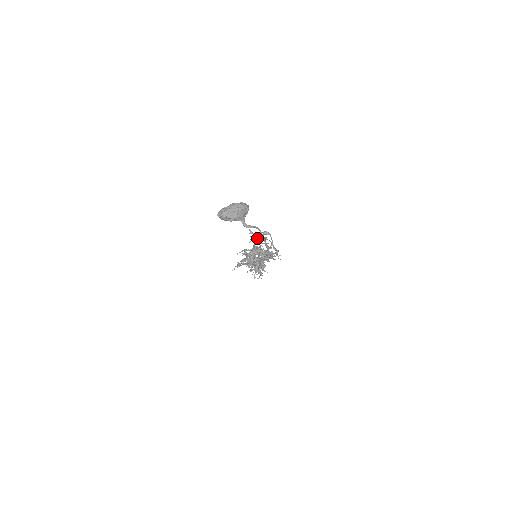
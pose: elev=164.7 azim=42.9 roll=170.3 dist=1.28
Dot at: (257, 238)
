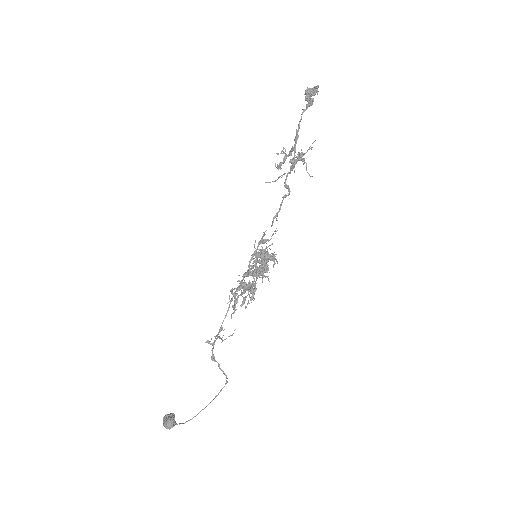
Dot at: (217, 338)
